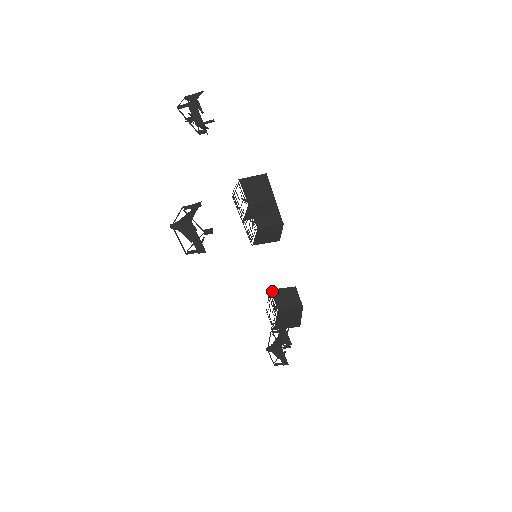
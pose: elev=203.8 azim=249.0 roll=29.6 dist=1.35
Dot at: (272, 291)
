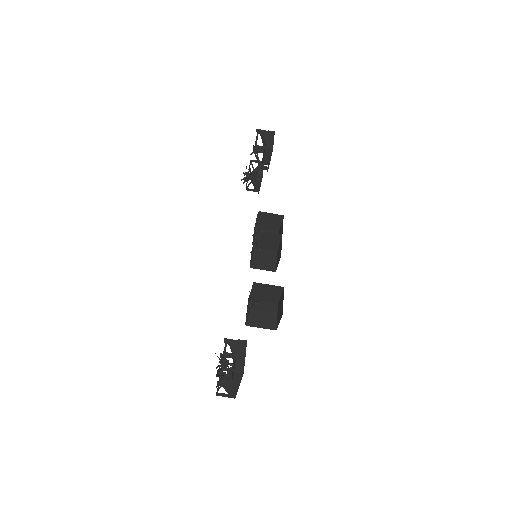
Dot at: occluded
